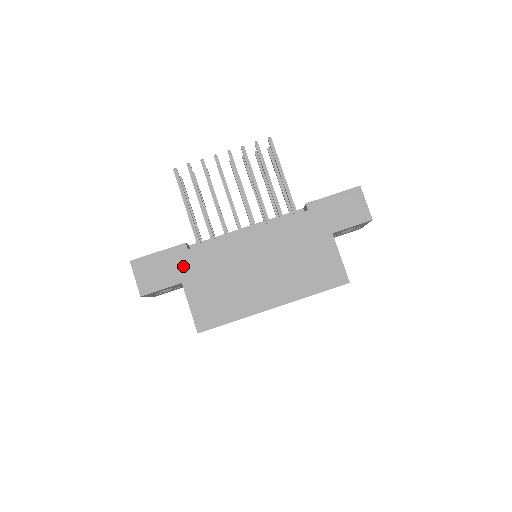
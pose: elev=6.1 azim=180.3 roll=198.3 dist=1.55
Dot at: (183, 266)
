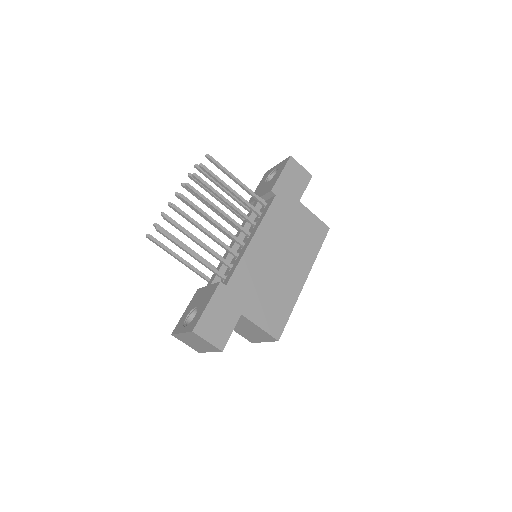
Dot at: (232, 301)
